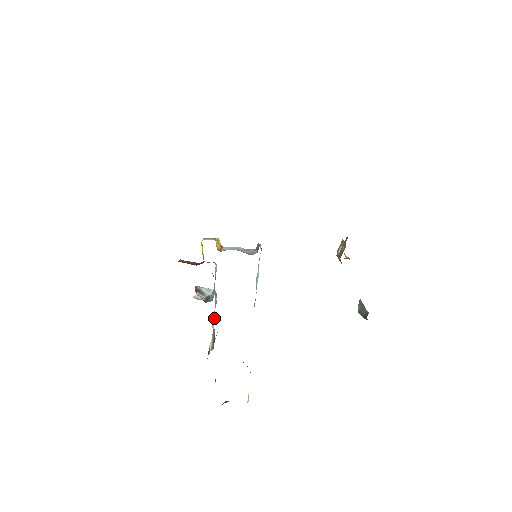
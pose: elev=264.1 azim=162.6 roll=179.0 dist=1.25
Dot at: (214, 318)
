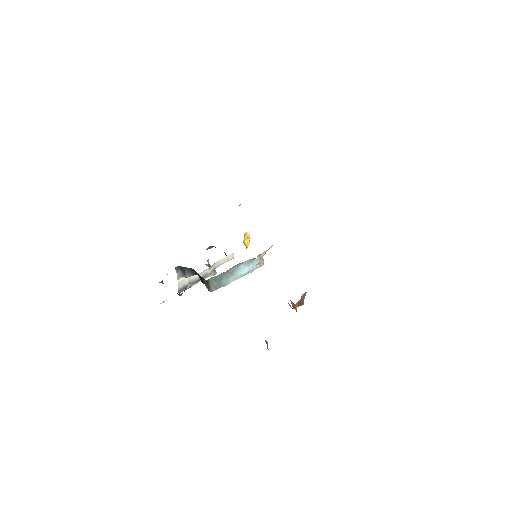
Dot at: occluded
